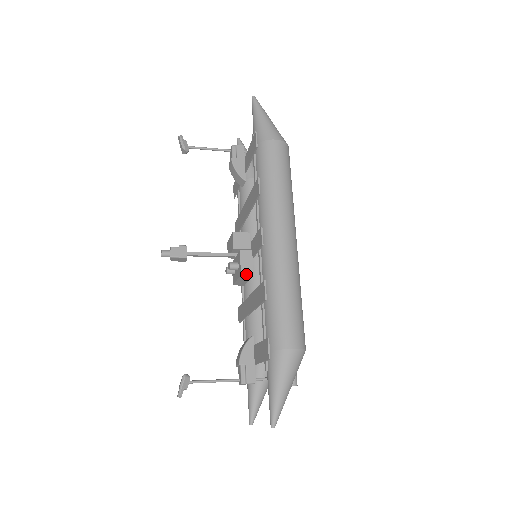
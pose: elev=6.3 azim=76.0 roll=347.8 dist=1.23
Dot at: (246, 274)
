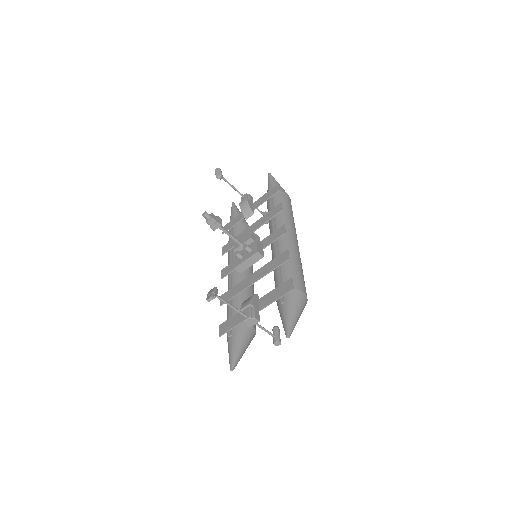
Dot at: (260, 253)
